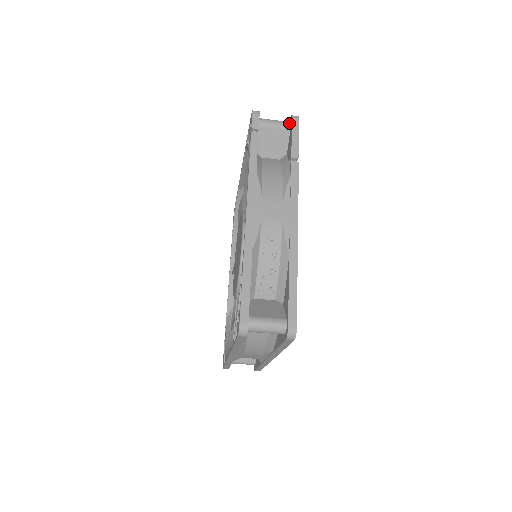
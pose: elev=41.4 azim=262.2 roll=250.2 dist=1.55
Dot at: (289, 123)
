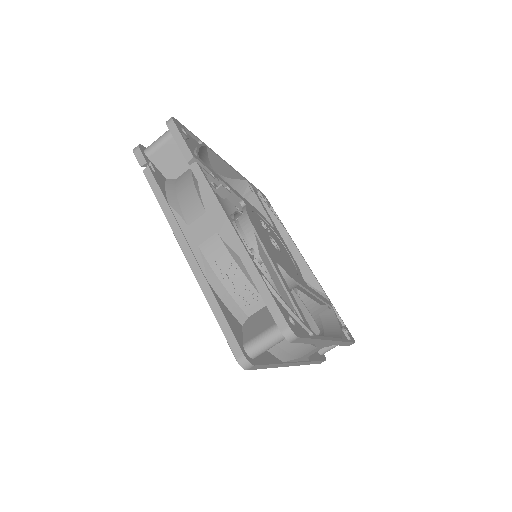
Dot at: (169, 131)
